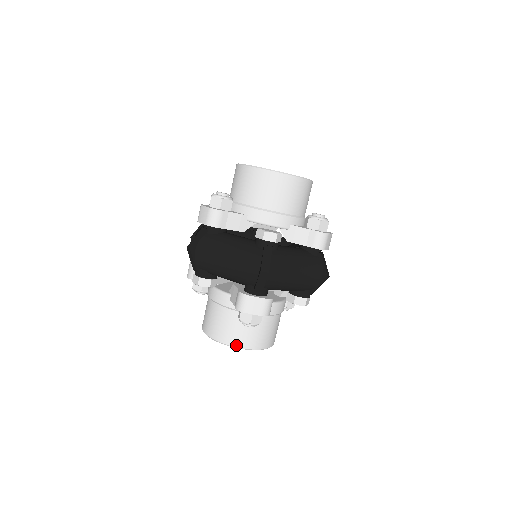
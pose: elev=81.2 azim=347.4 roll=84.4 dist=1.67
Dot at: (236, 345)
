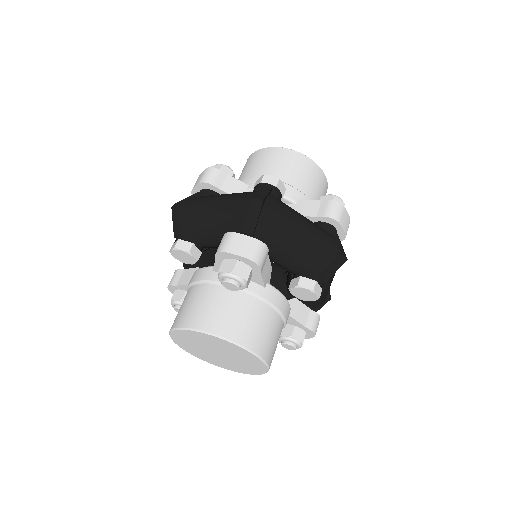
Dot at: (210, 329)
